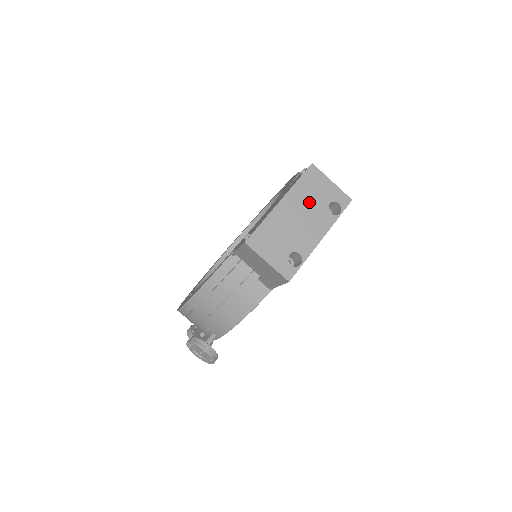
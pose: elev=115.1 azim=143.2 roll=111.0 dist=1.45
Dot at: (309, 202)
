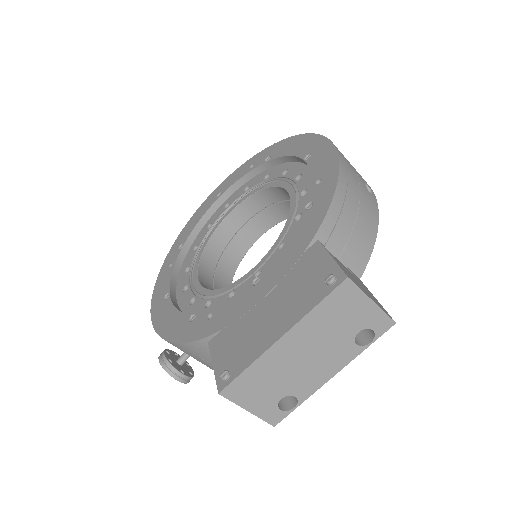
Dot at: (327, 334)
